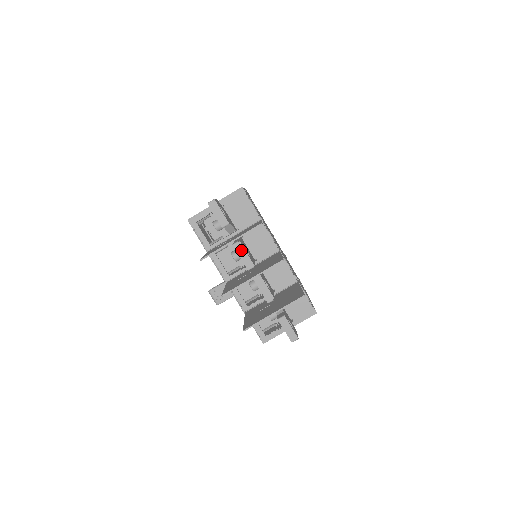
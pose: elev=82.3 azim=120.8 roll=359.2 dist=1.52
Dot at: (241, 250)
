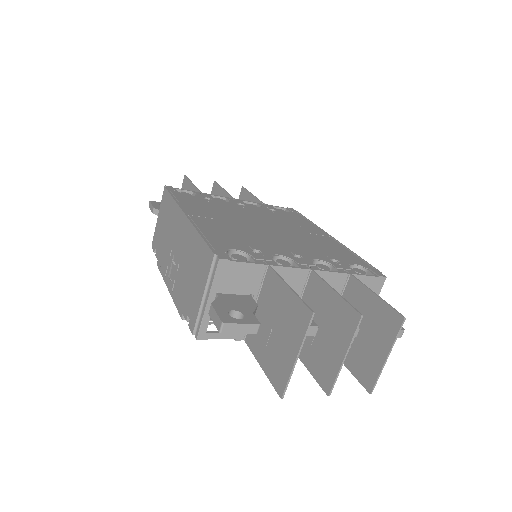
Dot at: occluded
